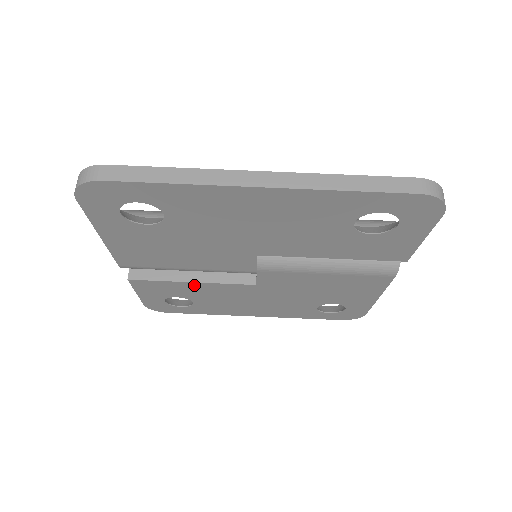
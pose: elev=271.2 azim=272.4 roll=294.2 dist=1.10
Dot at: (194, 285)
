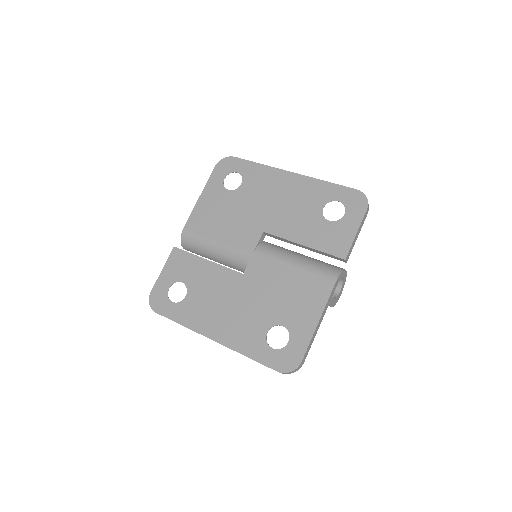
Dot at: (206, 265)
